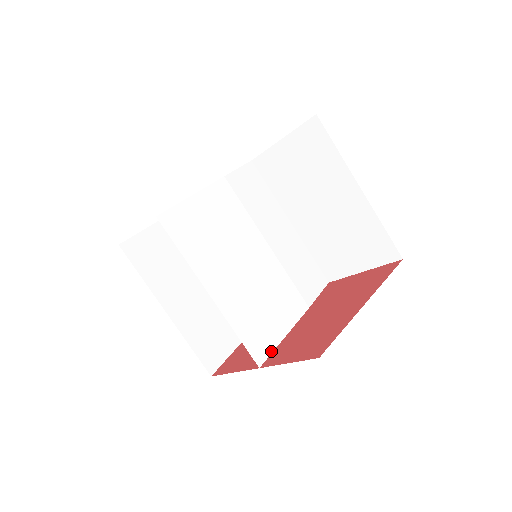
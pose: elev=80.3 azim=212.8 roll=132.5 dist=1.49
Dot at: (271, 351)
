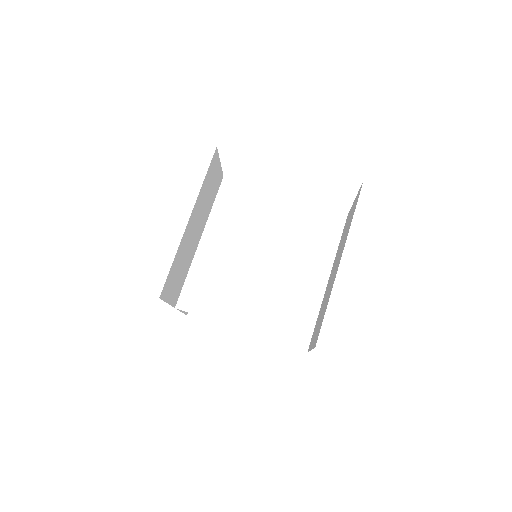
Dot at: (195, 313)
